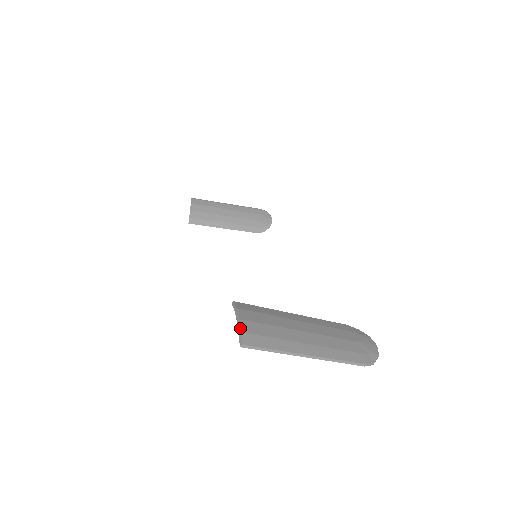
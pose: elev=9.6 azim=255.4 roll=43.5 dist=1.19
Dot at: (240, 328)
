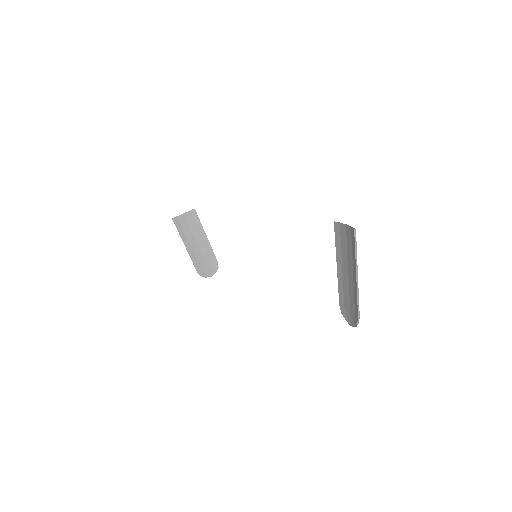
Dot at: occluded
